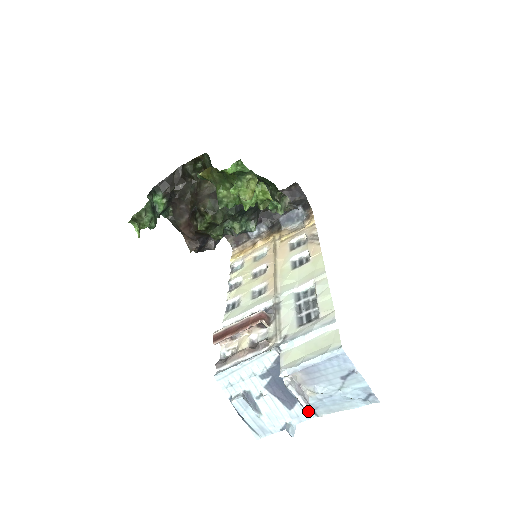
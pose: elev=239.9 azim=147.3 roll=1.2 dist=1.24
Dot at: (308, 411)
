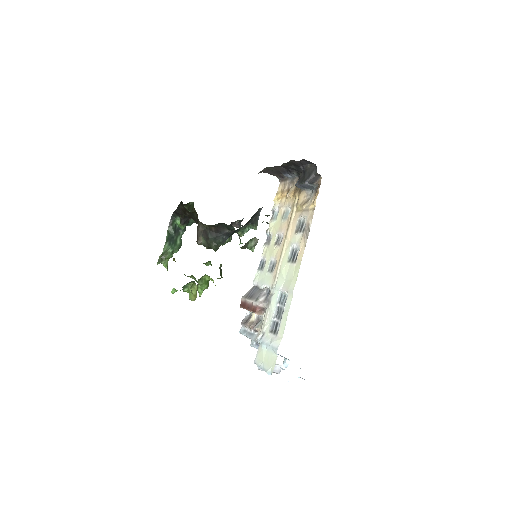
Dot at: occluded
